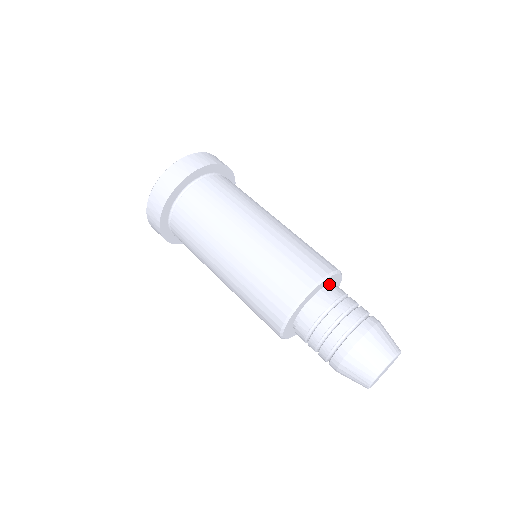
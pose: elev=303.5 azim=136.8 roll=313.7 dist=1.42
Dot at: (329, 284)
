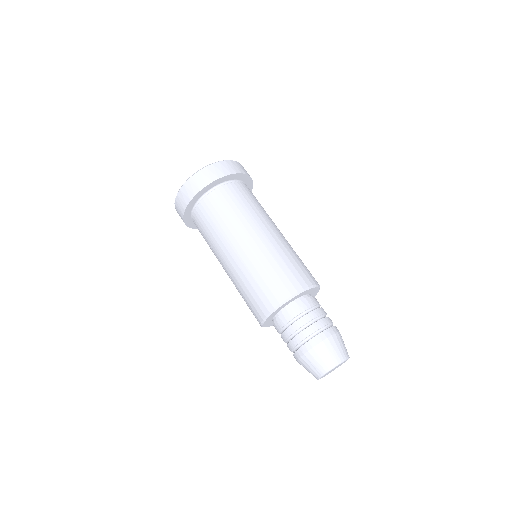
Dot at: (309, 293)
